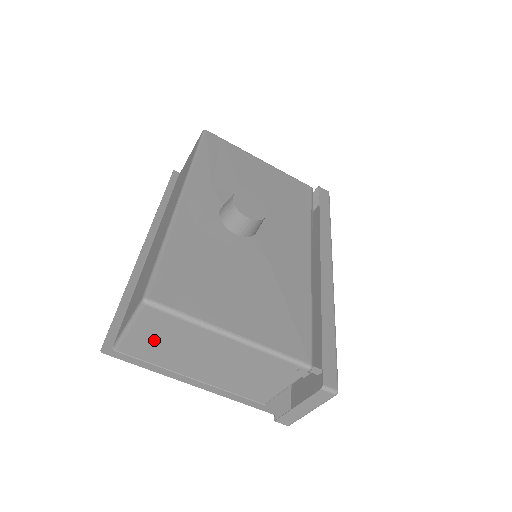
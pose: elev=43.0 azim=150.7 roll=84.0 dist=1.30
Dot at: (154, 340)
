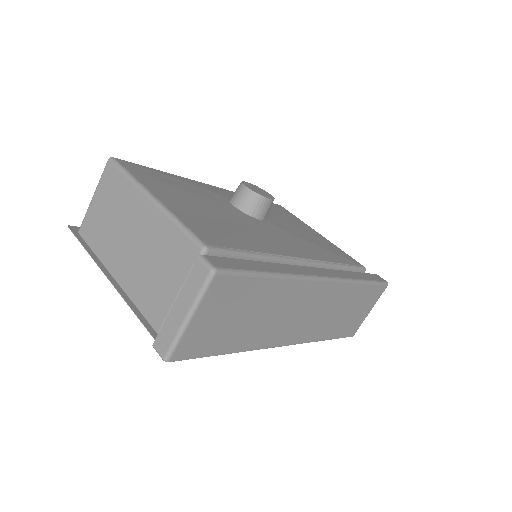
Dot at: (103, 211)
